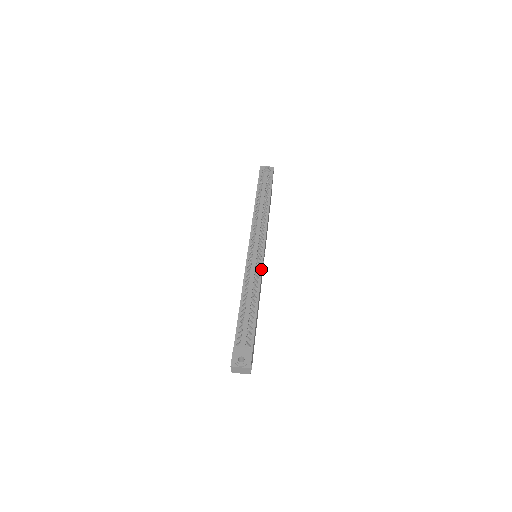
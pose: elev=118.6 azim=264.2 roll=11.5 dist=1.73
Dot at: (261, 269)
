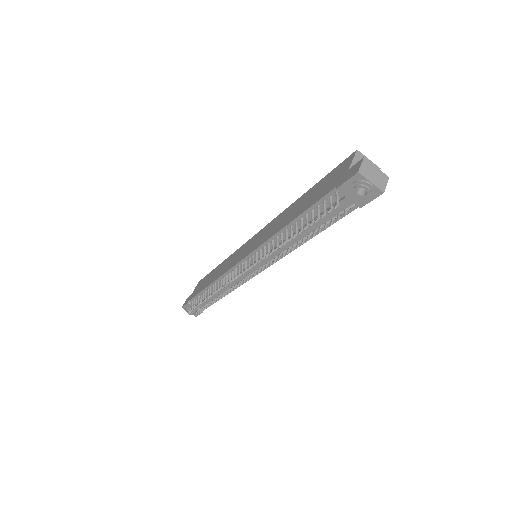
Dot at: occluded
